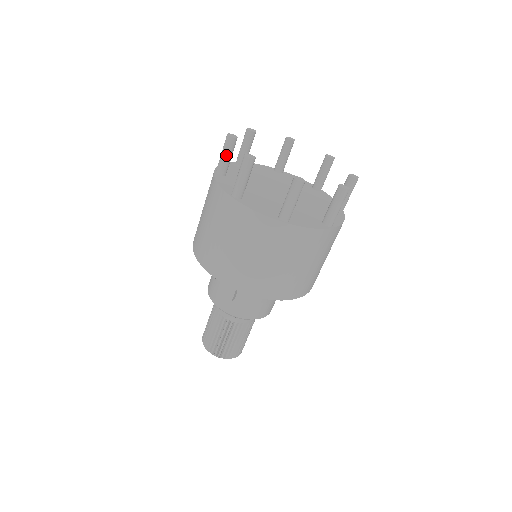
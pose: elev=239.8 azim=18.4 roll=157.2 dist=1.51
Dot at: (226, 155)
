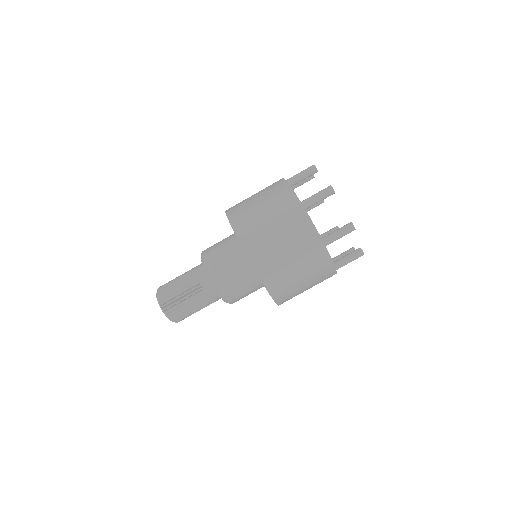
Dot at: (303, 176)
